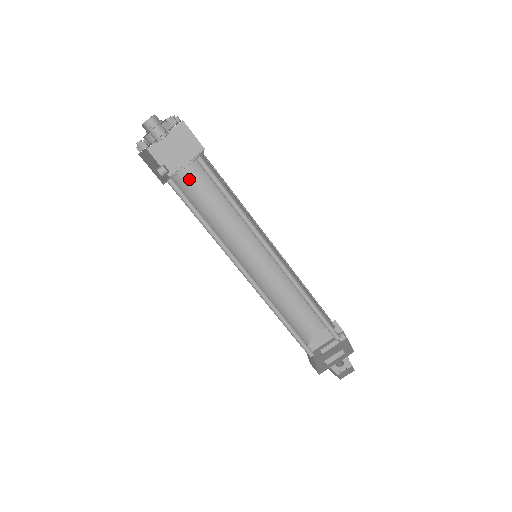
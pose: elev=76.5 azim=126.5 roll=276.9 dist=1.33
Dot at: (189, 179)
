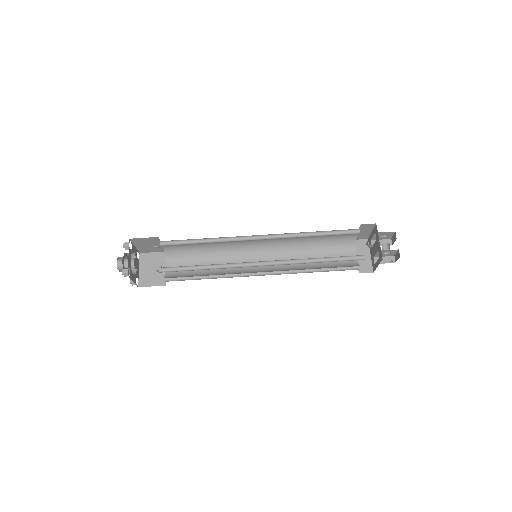
Dot at: (174, 249)
